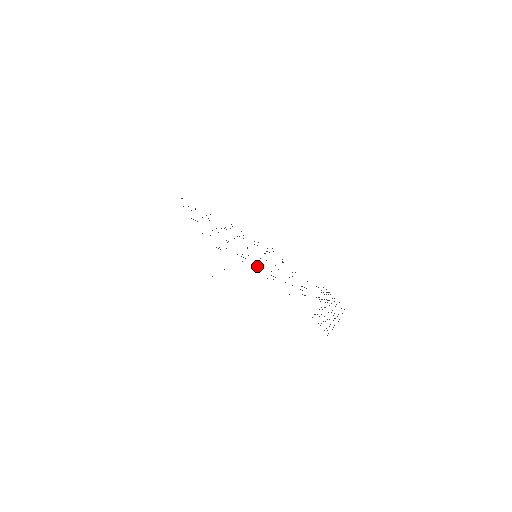
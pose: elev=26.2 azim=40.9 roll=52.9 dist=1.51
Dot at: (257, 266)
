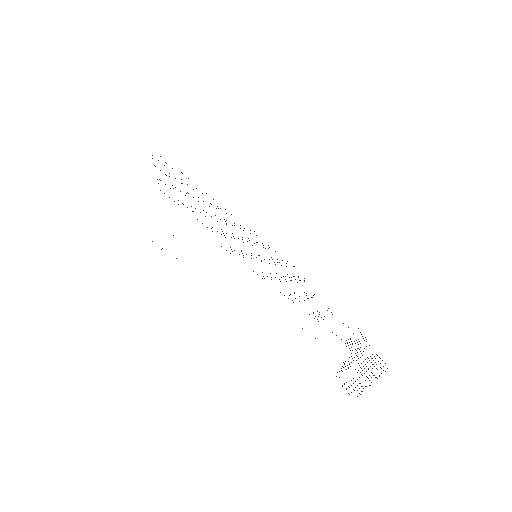
Dot at: (242, 253)
